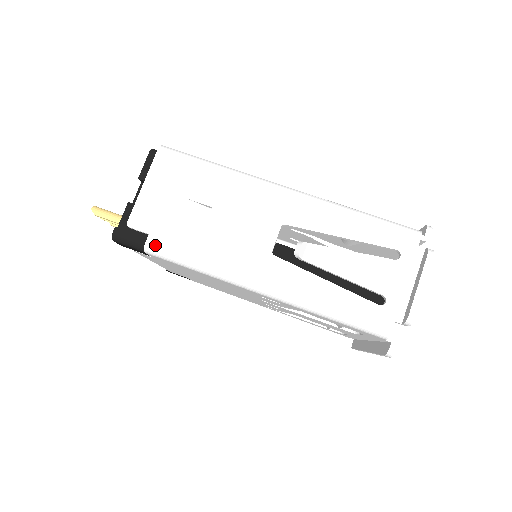
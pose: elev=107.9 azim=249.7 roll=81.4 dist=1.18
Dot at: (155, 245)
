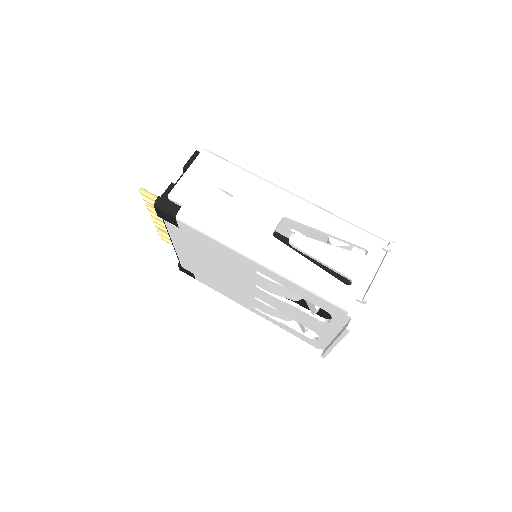
Dot at: (186, 214)
